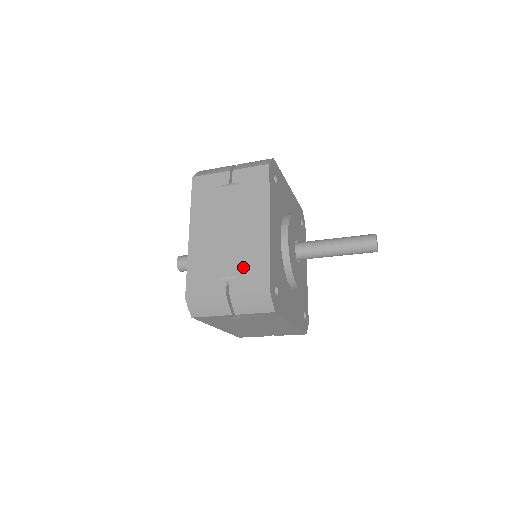
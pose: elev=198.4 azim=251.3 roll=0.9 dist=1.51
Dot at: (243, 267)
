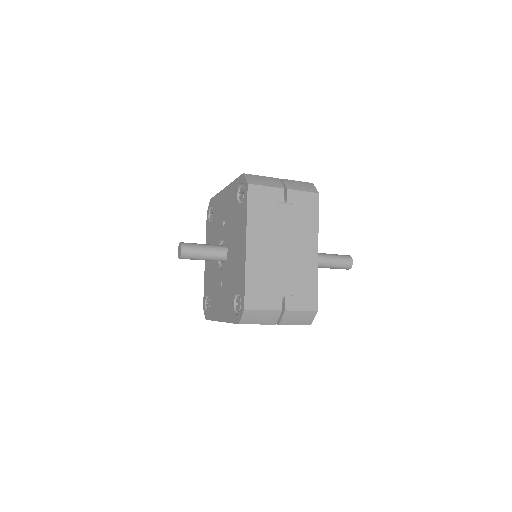
Dot at: (297, 286)
